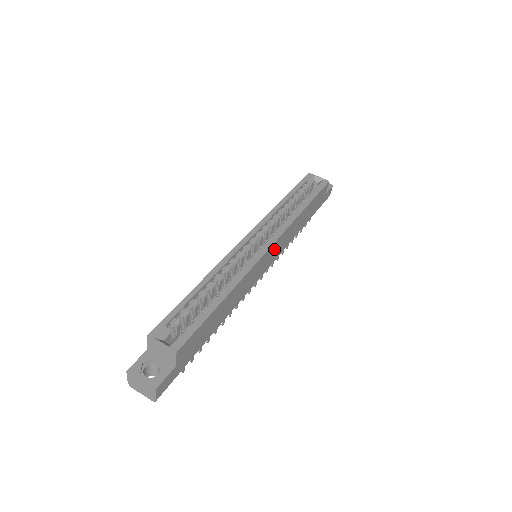
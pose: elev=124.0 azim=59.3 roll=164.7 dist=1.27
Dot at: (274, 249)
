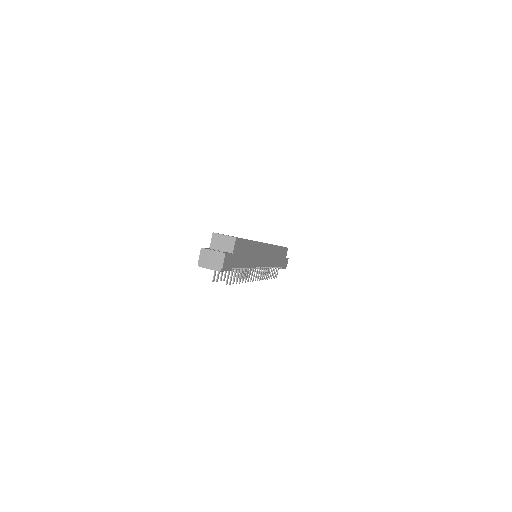
Dot at: (268, 252)
